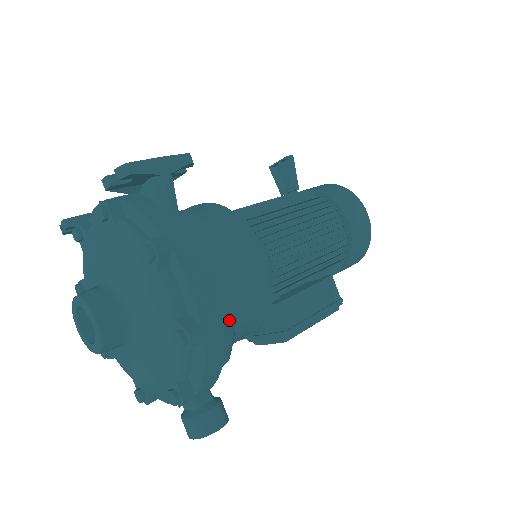
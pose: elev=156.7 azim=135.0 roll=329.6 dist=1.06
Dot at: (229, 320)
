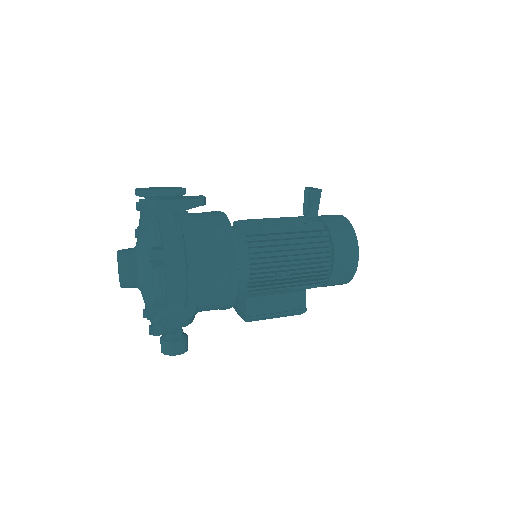
Dot at: (196, 304)
